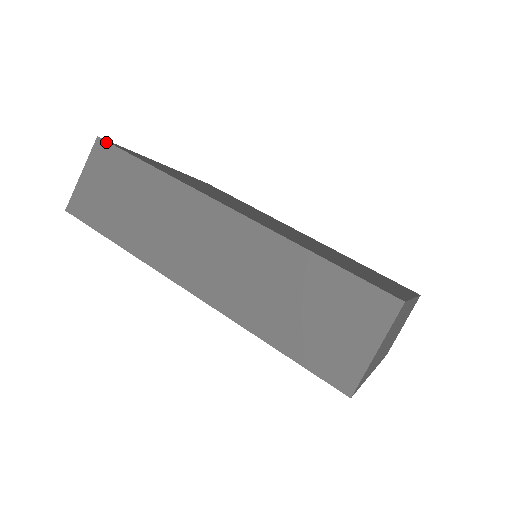
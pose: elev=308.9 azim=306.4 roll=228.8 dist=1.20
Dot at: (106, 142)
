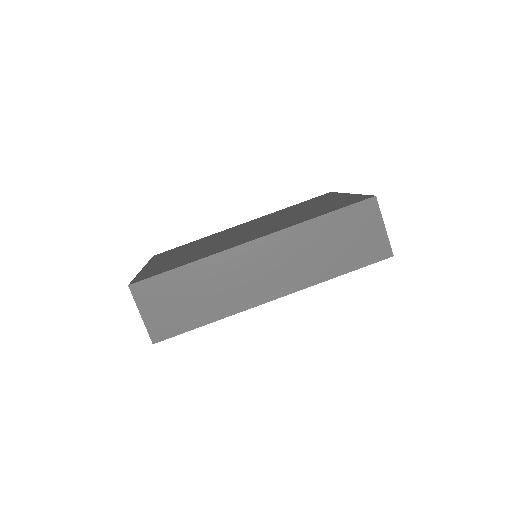
Dot at: (139, 282)
